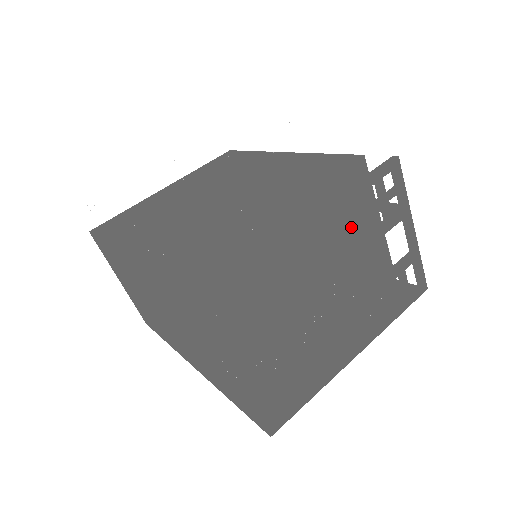
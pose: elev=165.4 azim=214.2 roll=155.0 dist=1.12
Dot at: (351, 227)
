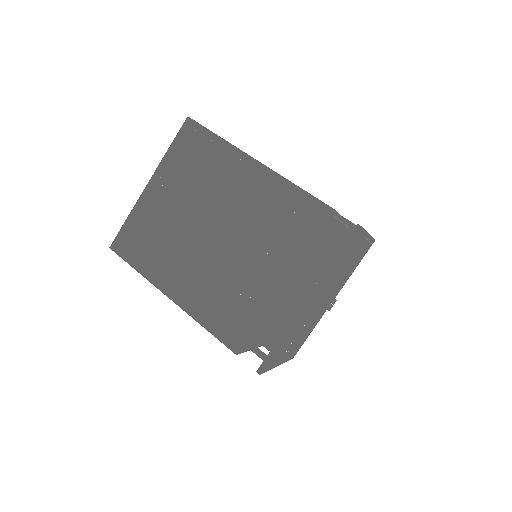
Dot at: (331, 279)
